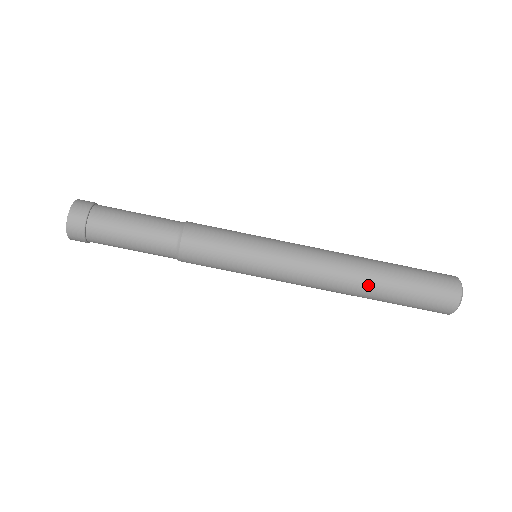
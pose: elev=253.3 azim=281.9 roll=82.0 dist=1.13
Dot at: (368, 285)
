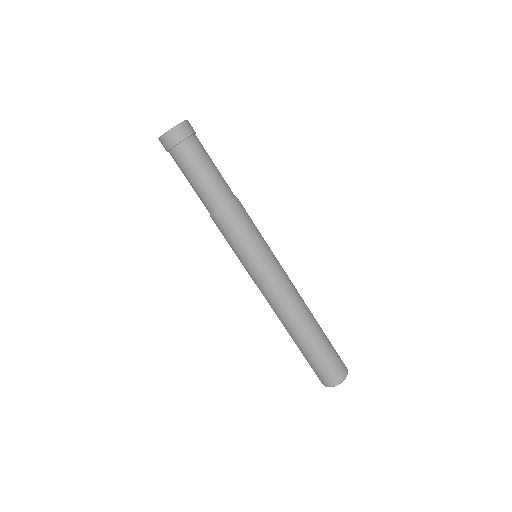
Dot at: (313, 321)
